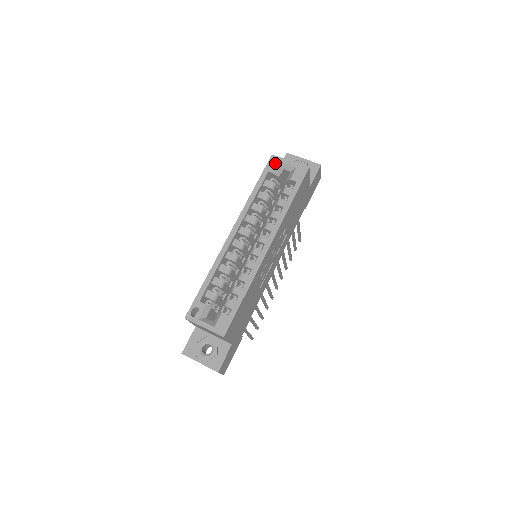
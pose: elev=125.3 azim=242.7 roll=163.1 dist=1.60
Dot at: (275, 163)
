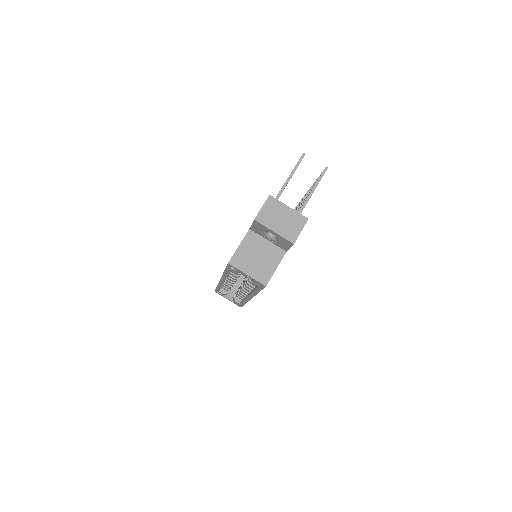
Dot at: (235, 262)
